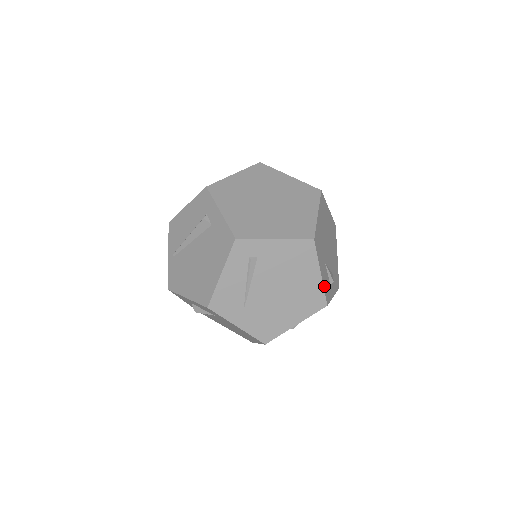
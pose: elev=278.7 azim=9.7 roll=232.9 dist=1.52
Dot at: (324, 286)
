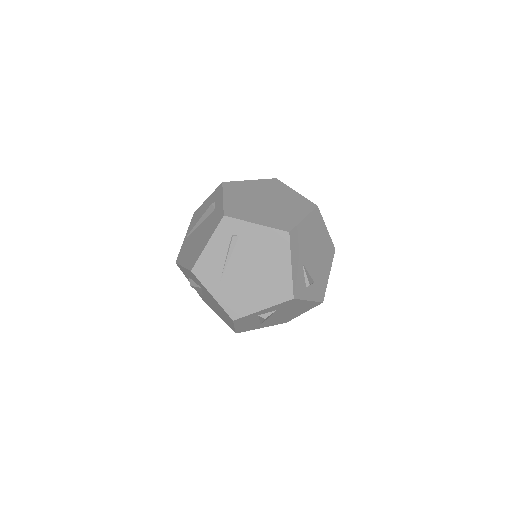
Dot at: (294, 280)
